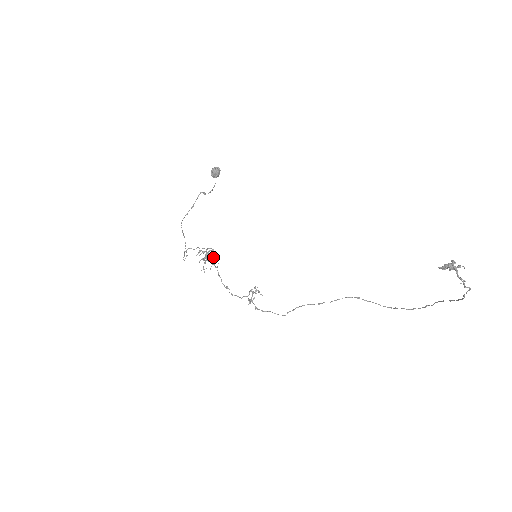
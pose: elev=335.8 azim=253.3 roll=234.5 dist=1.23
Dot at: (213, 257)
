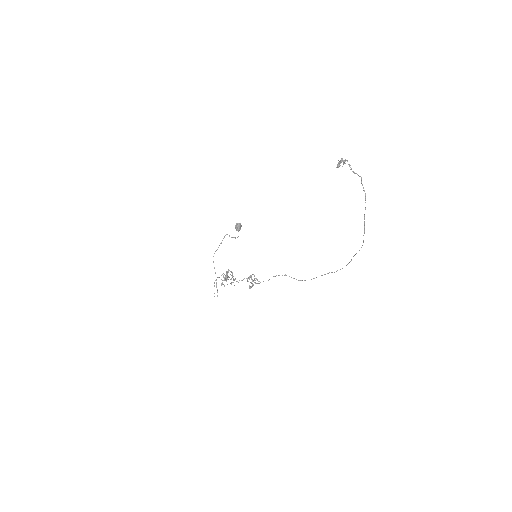
Dot at: occluded
